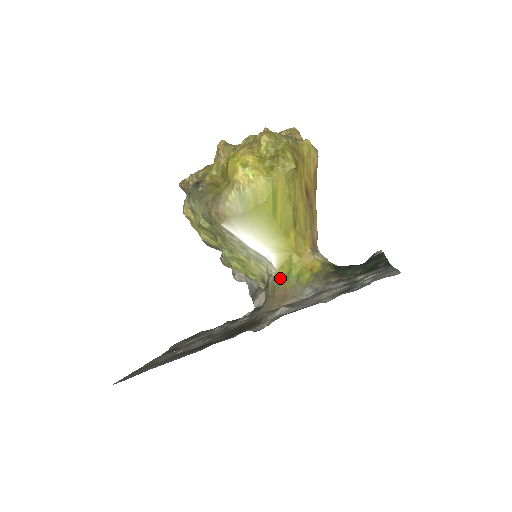
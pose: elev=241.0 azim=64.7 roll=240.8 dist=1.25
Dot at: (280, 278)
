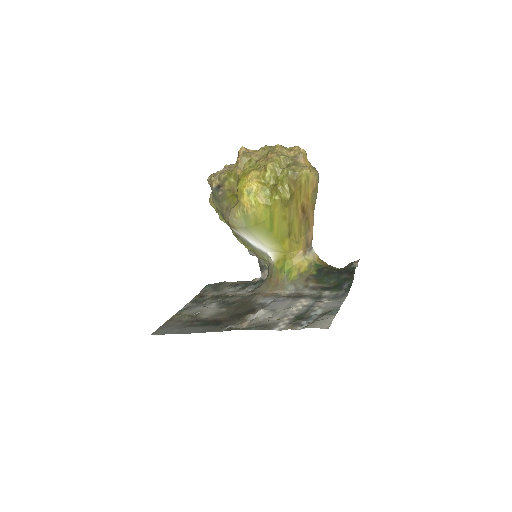
Dot at: (276, 269)
